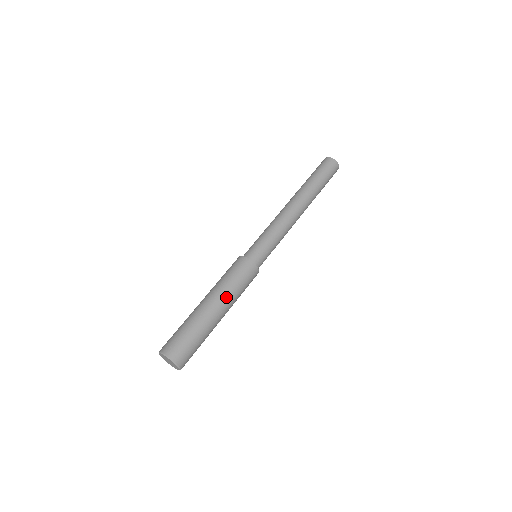
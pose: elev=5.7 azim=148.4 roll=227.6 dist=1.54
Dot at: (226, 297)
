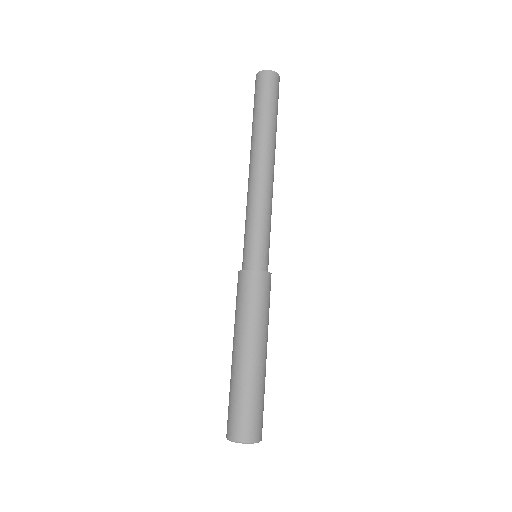
Dot at: (263, 333)
